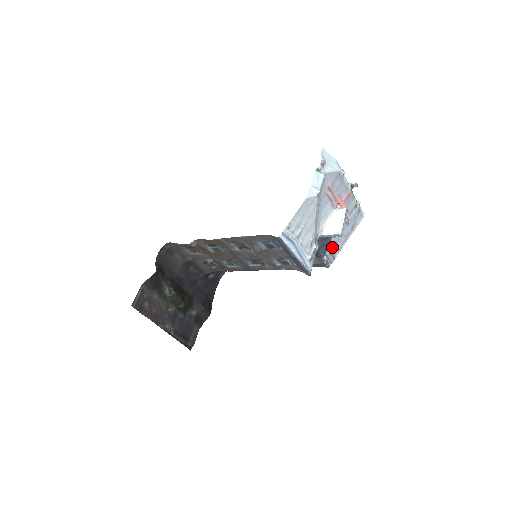
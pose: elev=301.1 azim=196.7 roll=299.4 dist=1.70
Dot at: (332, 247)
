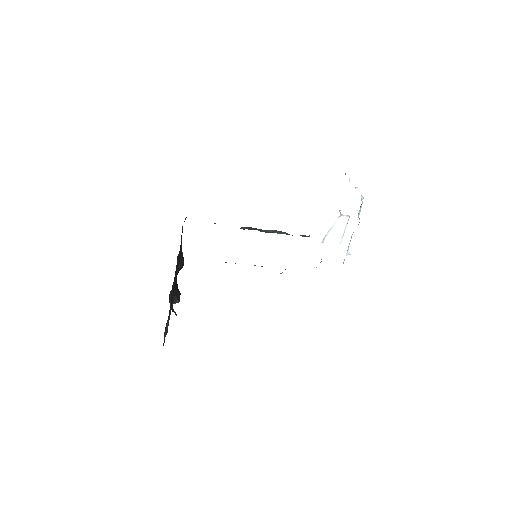
Dot at: occluded
